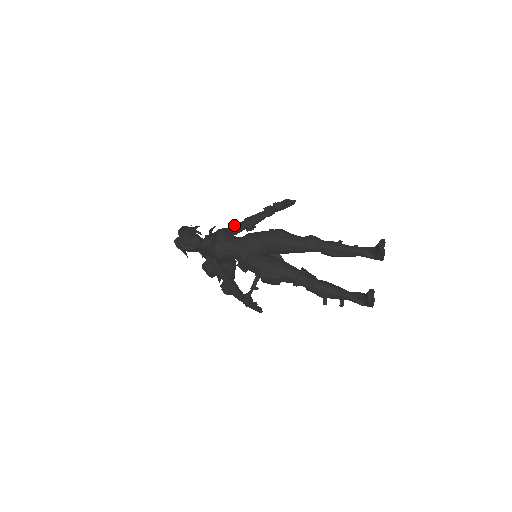
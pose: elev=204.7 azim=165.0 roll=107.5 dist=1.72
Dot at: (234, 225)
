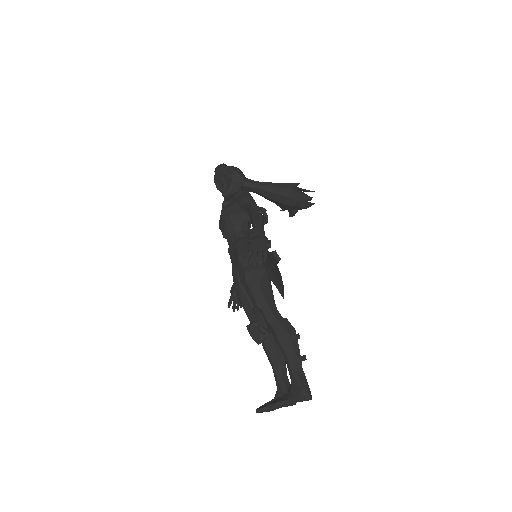
Dot at: (247, 207)
